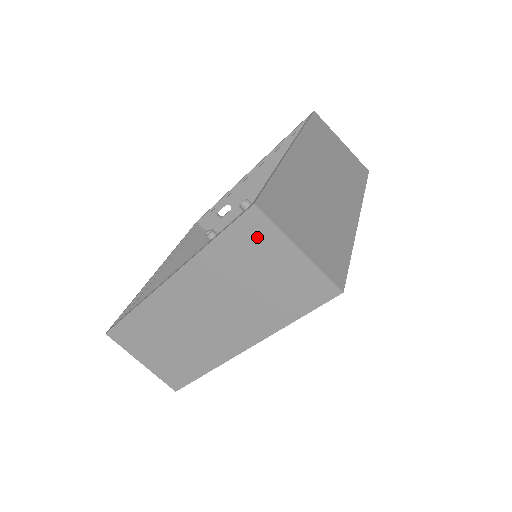
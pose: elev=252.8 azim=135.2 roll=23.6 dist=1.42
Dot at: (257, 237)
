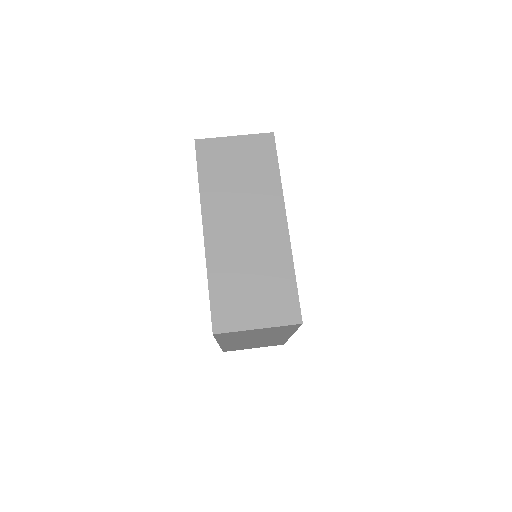
Dot at: (213, 152)
